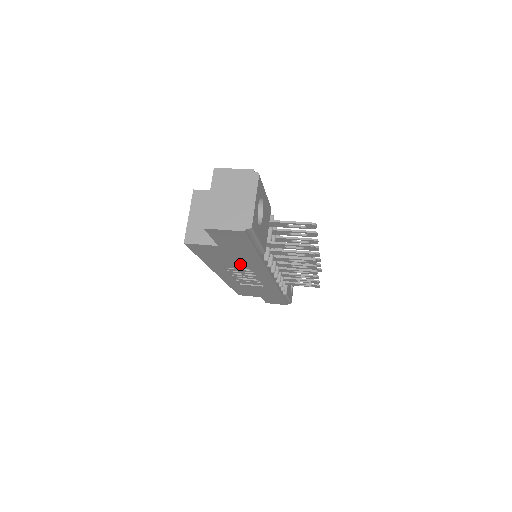
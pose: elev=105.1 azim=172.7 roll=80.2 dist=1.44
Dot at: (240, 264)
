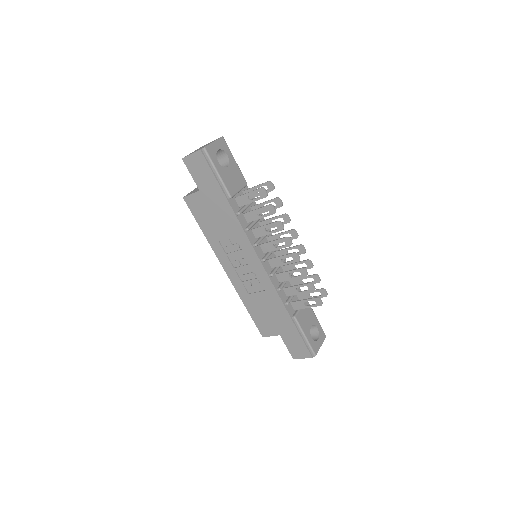
Dot at: (226, 229)
